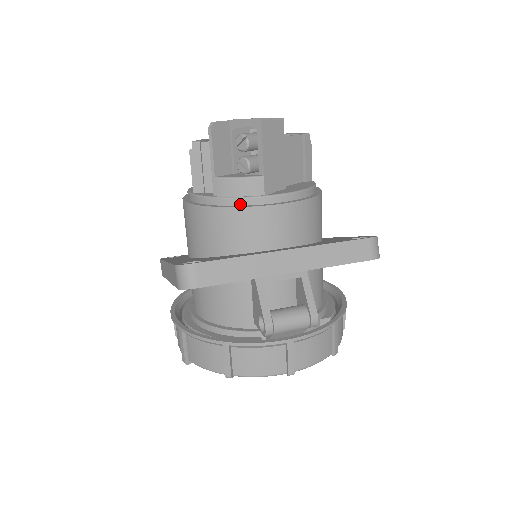
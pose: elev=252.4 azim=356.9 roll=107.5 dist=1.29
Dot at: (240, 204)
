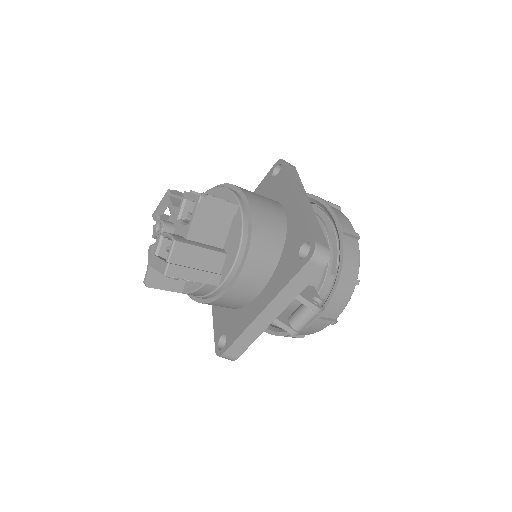
Dot at: (211, 297)
